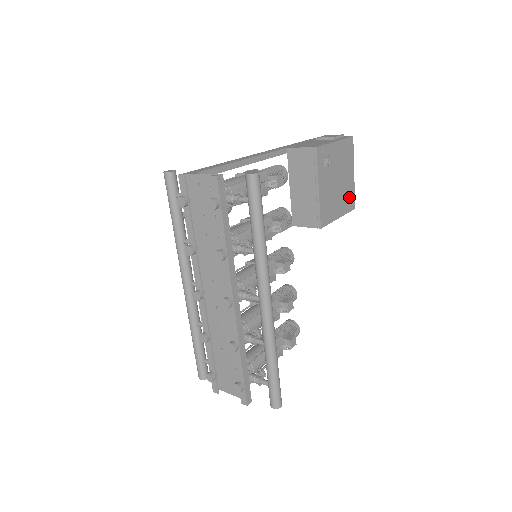
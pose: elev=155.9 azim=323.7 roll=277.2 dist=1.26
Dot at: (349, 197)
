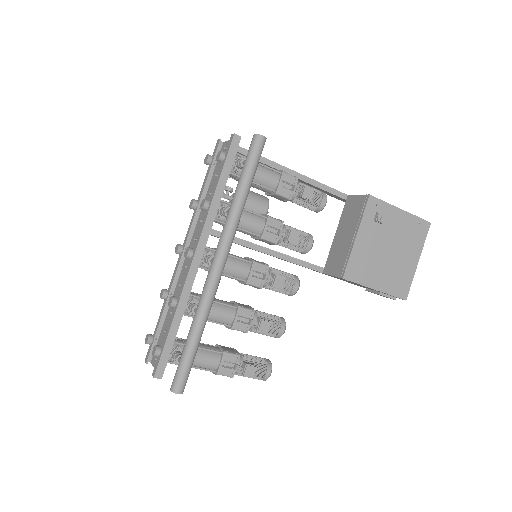
Dot at: (401, 280)
